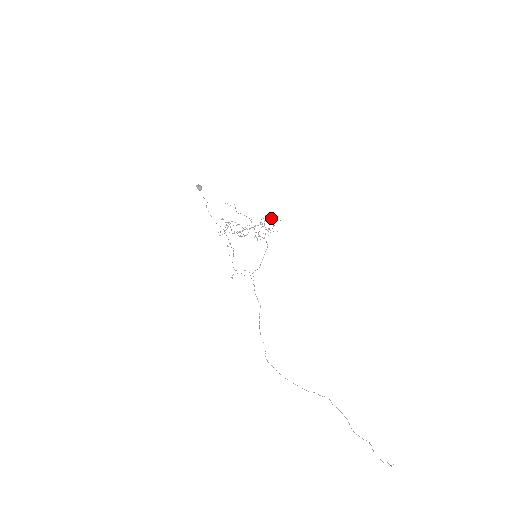
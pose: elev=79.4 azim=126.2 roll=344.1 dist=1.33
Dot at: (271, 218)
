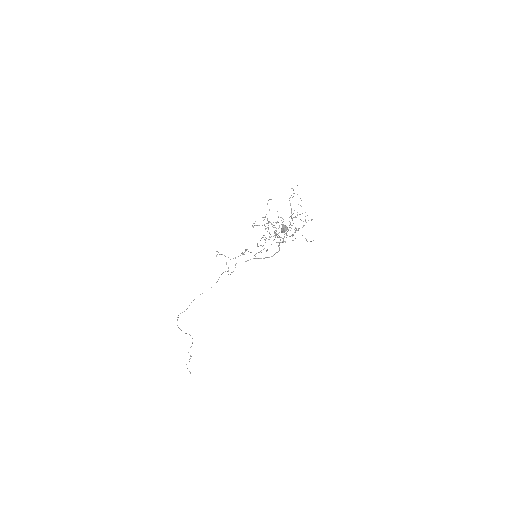
Dot at: (306, 239)
